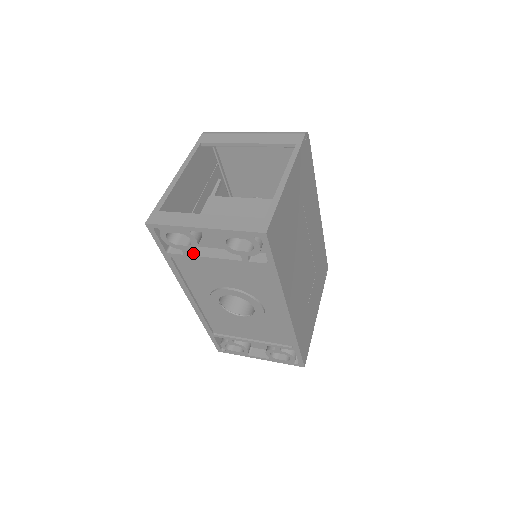
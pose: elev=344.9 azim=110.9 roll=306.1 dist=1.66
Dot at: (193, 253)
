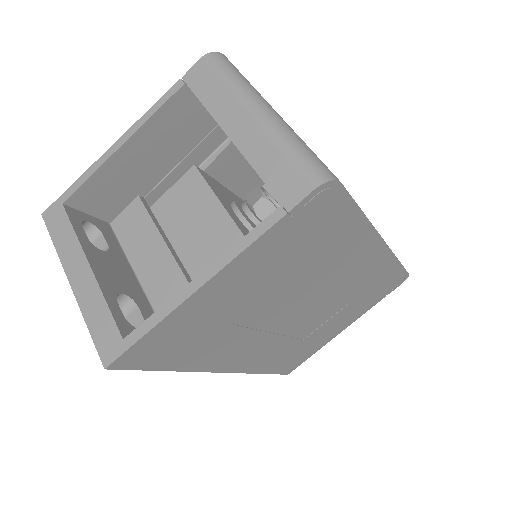
Dot at: occluded
